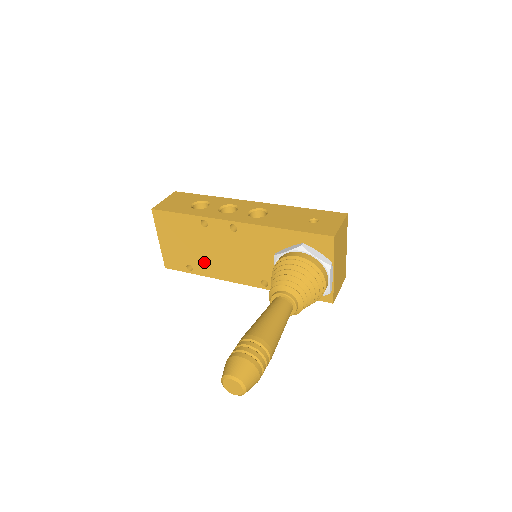
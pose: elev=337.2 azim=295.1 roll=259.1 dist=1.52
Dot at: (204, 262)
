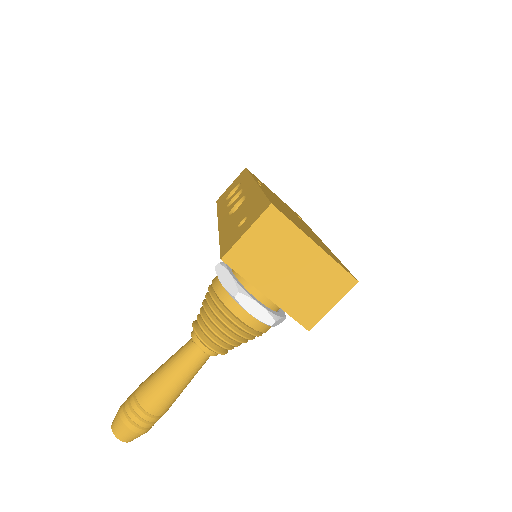
Dot at: occluded
